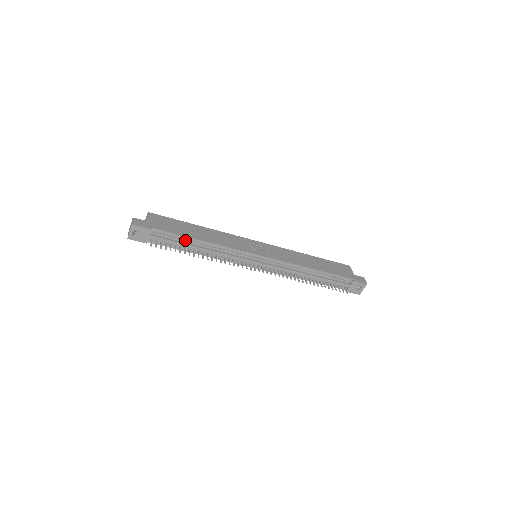
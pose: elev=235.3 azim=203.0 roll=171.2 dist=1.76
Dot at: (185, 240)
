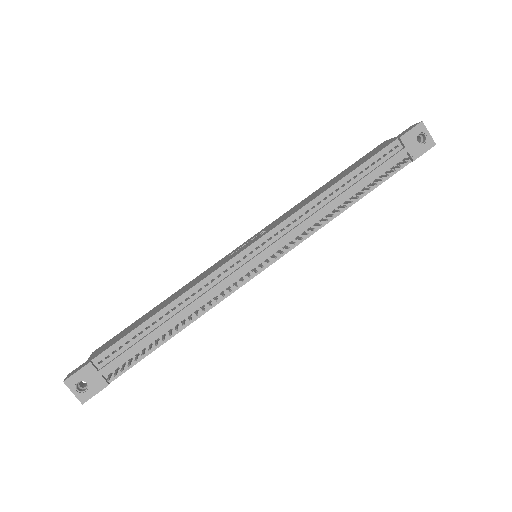
Dot at: (144, 331)
